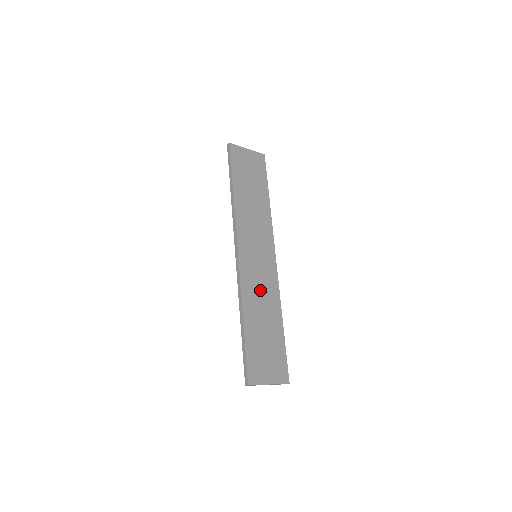
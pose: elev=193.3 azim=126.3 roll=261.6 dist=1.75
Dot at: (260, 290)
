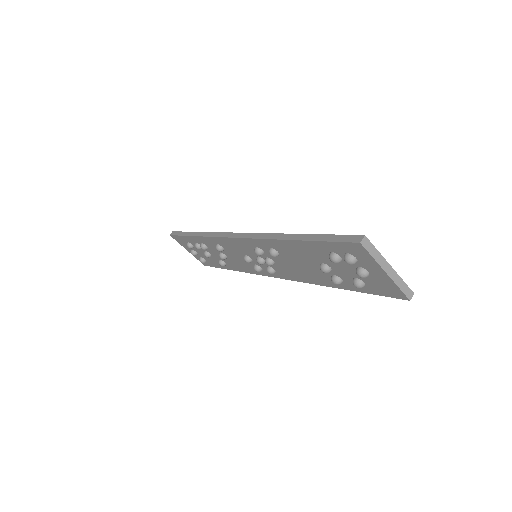
Dot at: occluded
